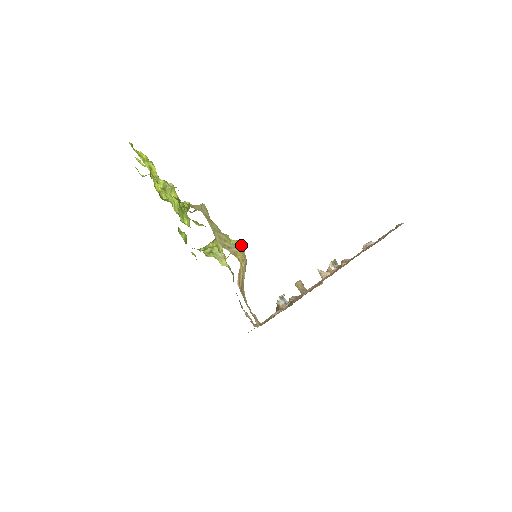
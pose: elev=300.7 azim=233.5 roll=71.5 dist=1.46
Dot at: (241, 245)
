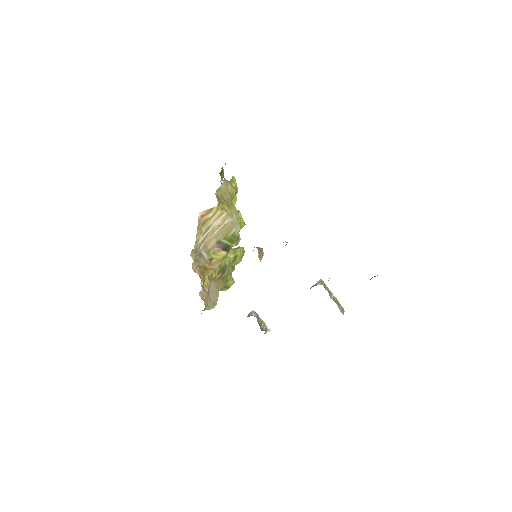
Dot at: (238, 215)
